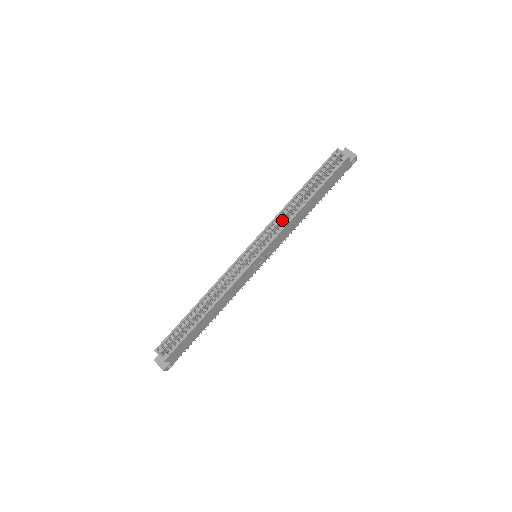
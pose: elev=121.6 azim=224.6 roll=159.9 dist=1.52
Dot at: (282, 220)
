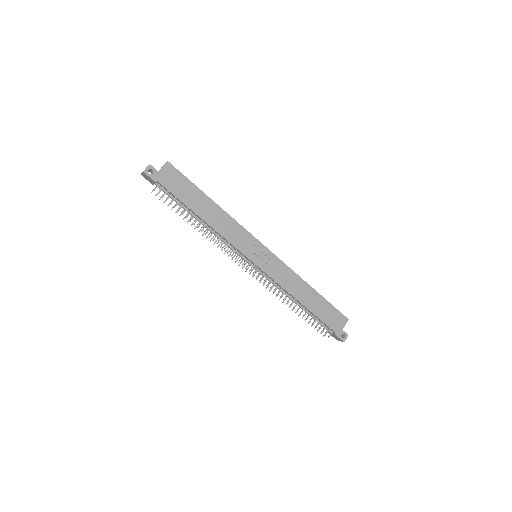
Dot at: occluded
